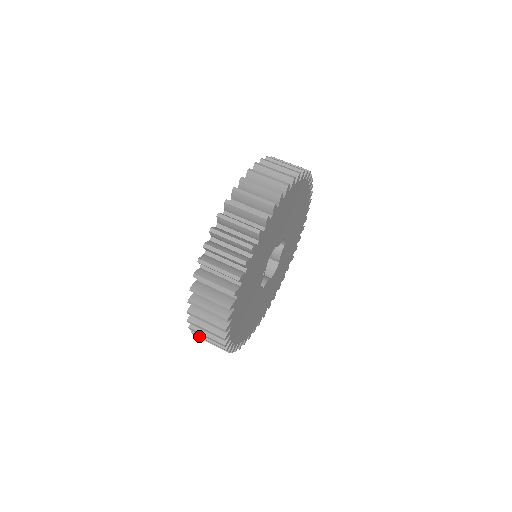
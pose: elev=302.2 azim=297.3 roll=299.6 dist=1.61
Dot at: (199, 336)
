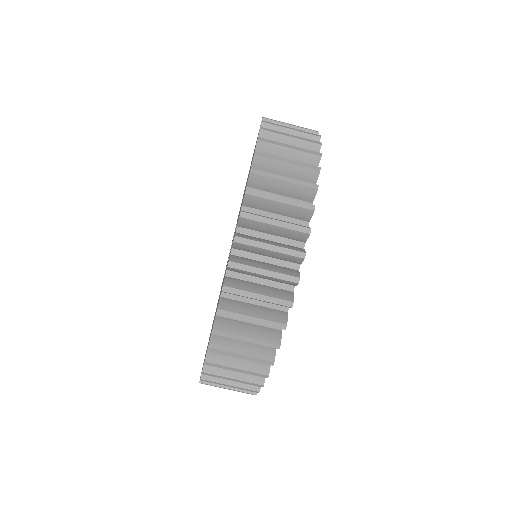
Dot at: occluded
